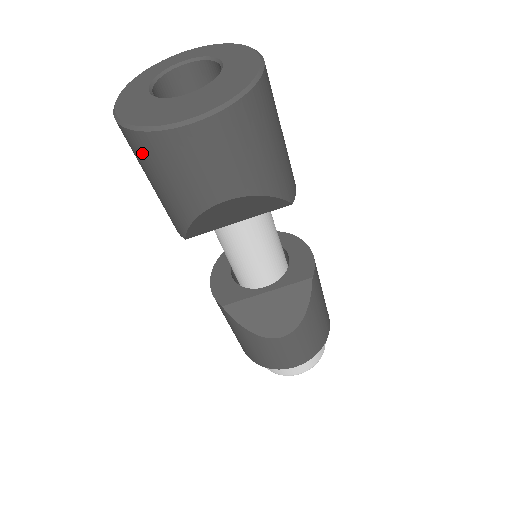
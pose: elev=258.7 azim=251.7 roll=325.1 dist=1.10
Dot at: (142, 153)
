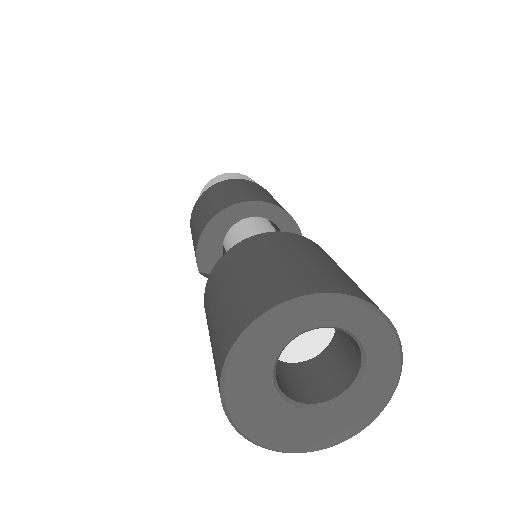
Dot at: occluded
